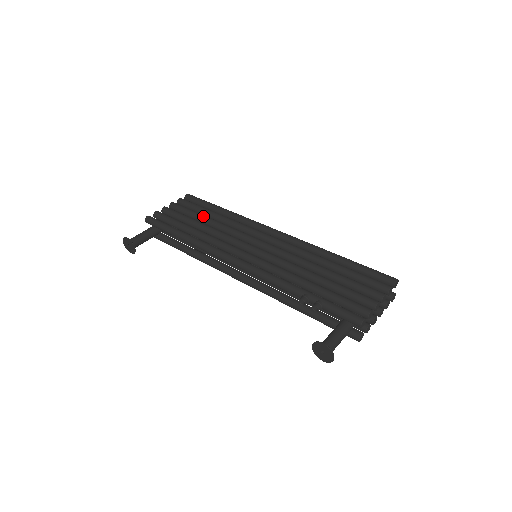
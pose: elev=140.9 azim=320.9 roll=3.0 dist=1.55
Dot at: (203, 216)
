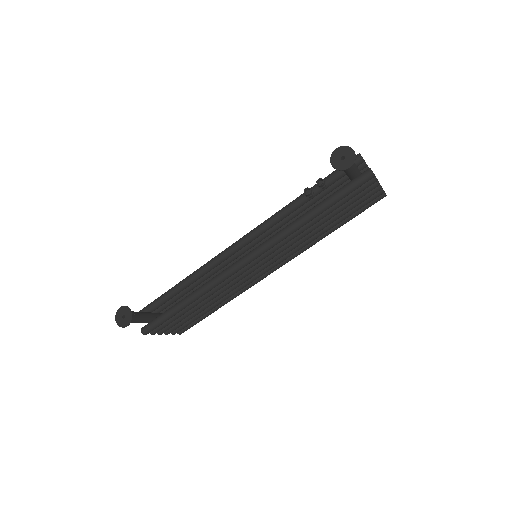
Dot at: occluded
